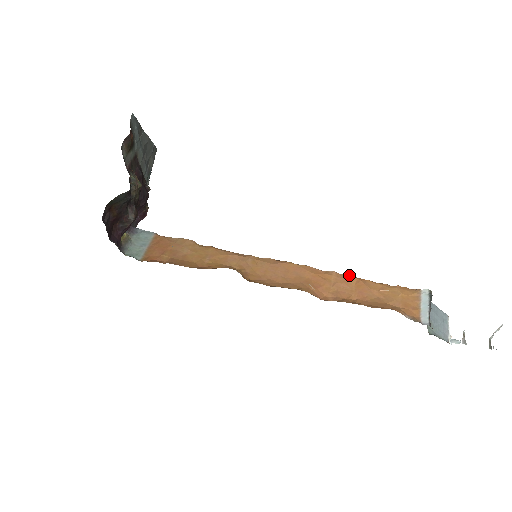
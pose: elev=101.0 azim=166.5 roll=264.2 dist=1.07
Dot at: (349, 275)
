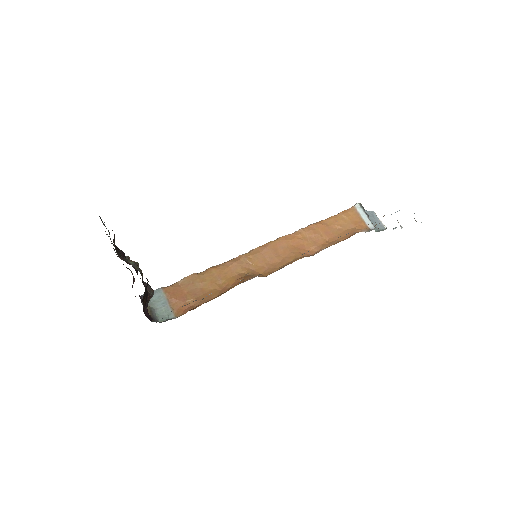
Dot at: (311, 225)
